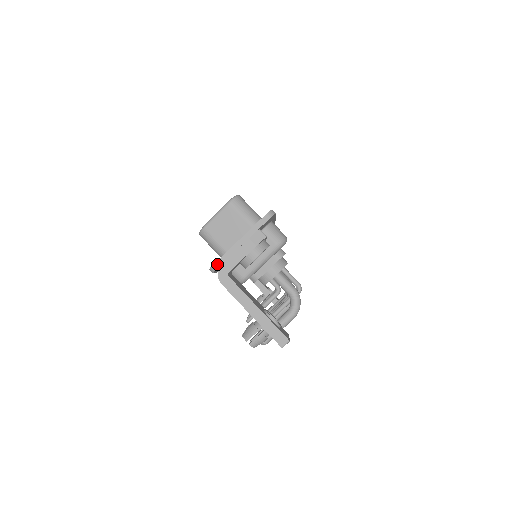
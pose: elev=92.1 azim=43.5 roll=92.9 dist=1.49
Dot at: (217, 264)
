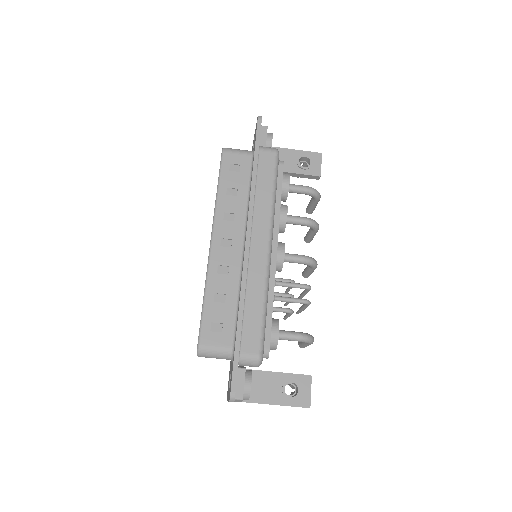
Dot at: occluded
